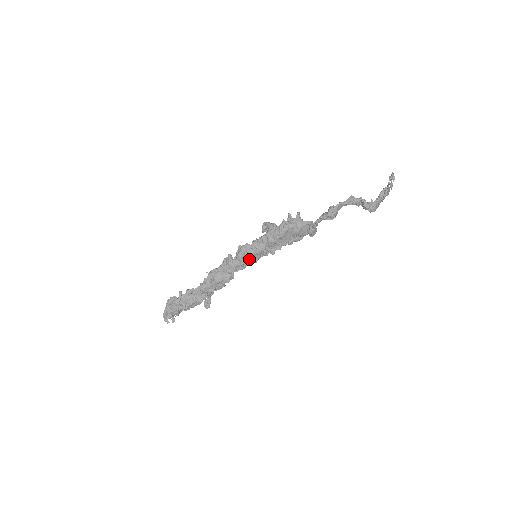
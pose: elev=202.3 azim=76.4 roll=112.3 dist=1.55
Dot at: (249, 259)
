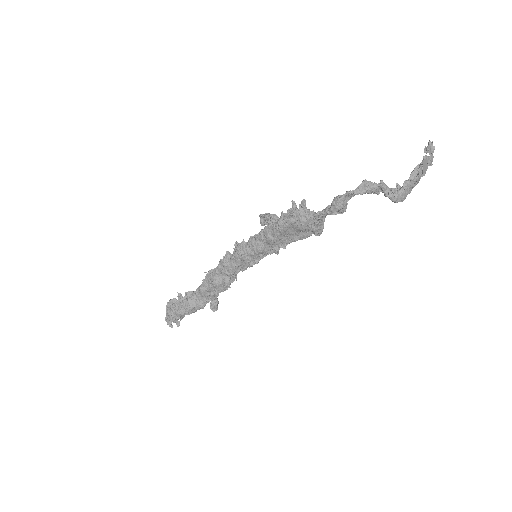
Dot at: (247, 260)
